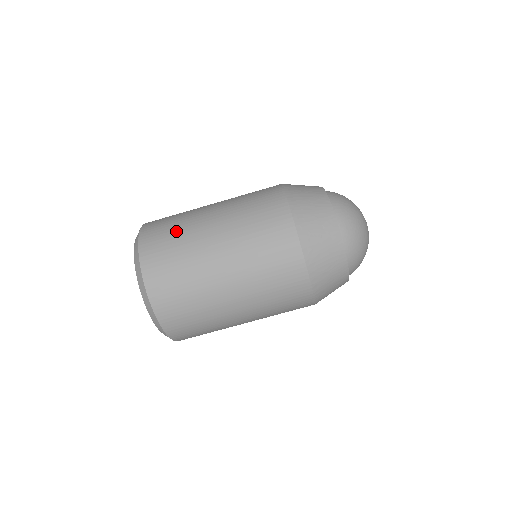
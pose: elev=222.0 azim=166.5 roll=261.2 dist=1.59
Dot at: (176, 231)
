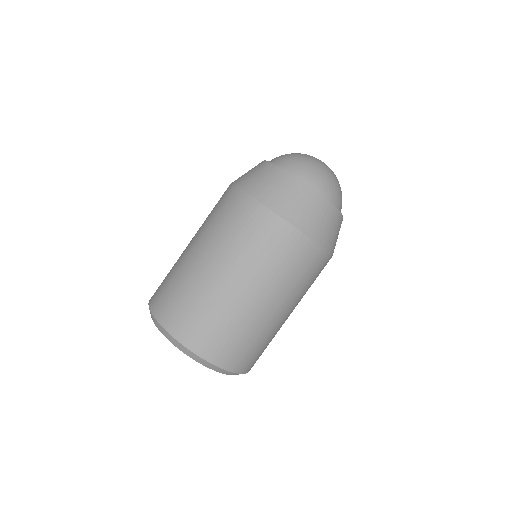
Dot at: (207, 312)
